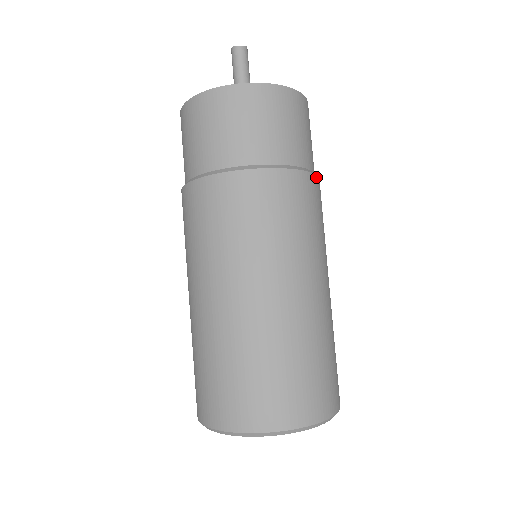
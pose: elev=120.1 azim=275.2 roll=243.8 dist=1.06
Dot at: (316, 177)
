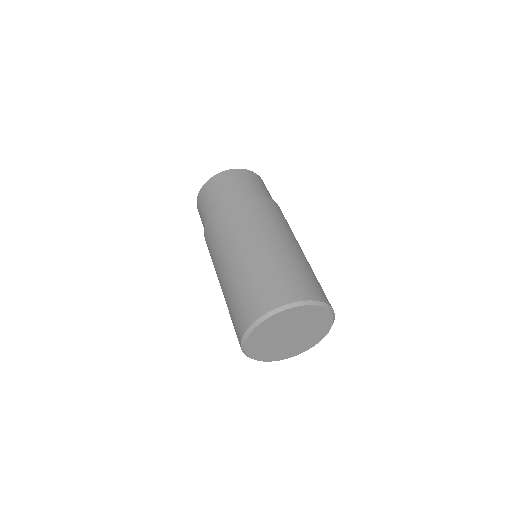
Dot at: occluded
